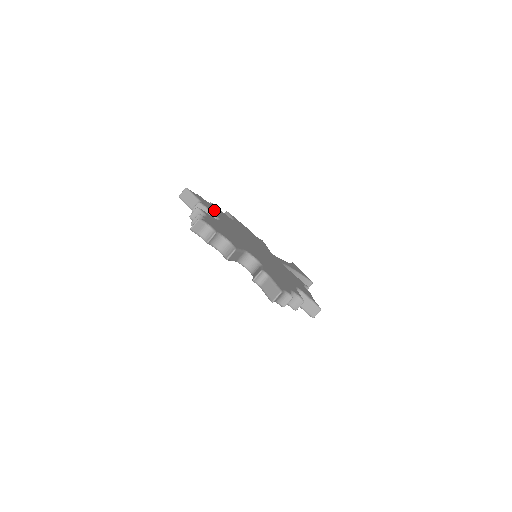
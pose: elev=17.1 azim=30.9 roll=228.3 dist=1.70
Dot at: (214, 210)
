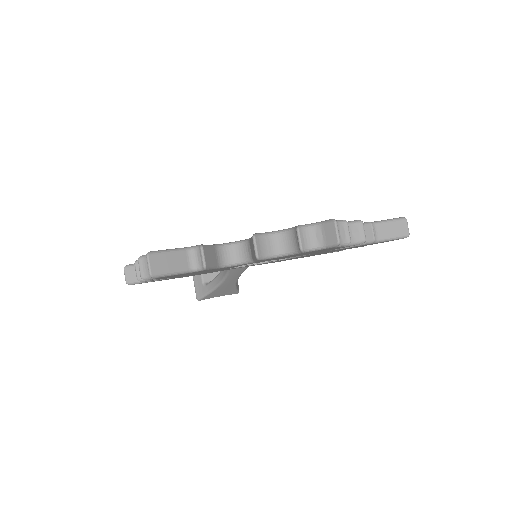
Dot at: occluded
